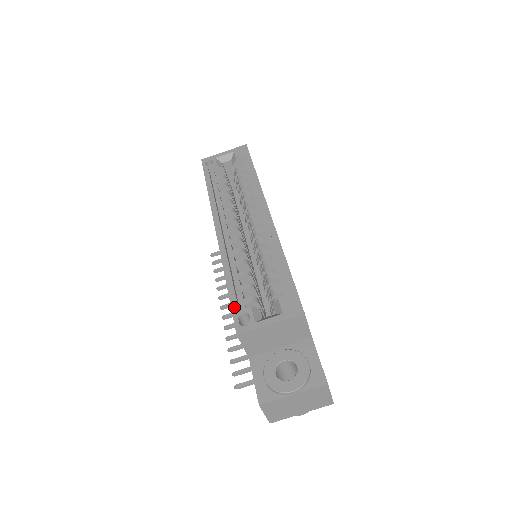
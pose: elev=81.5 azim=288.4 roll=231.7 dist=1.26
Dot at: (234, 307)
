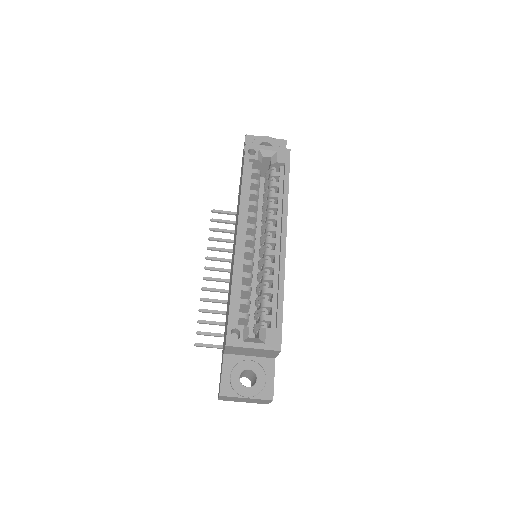
Dot at: (231, 319)
